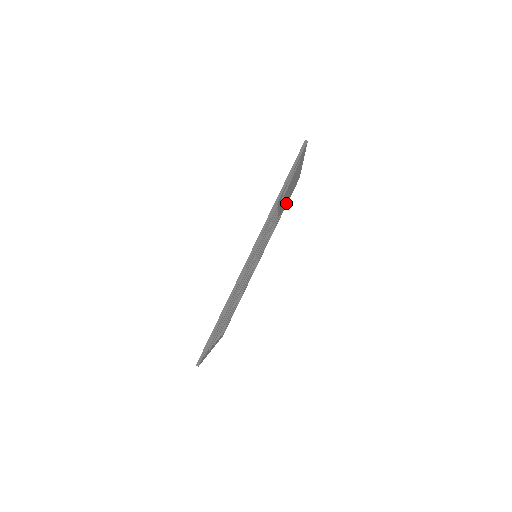
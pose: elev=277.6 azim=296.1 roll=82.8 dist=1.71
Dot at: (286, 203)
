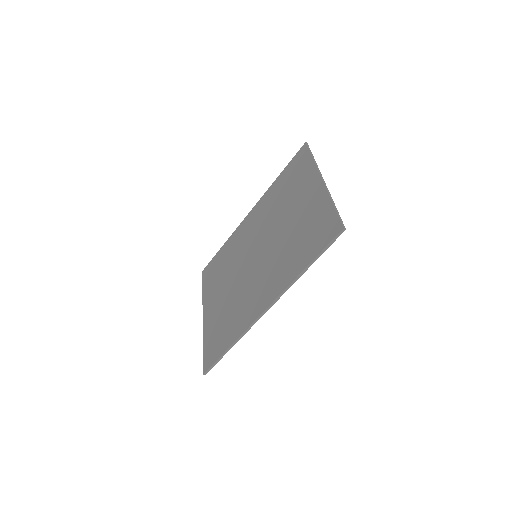
Dot at: occluded
